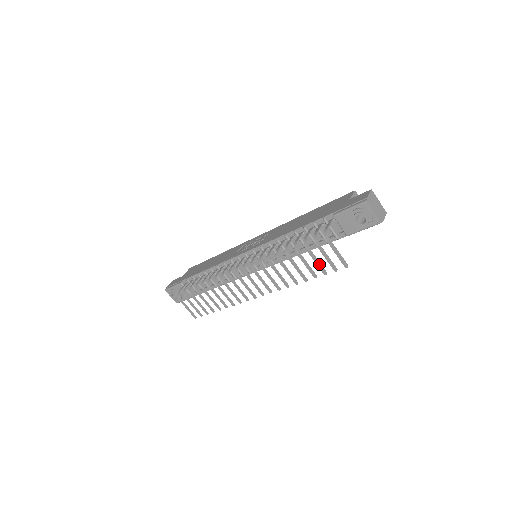
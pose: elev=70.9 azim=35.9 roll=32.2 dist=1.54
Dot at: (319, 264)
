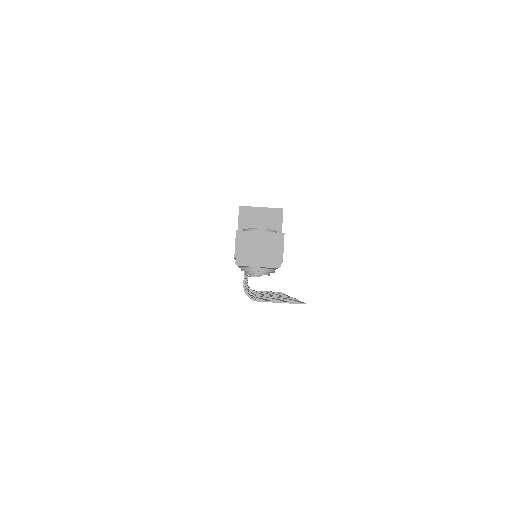
Dot at: occluded
